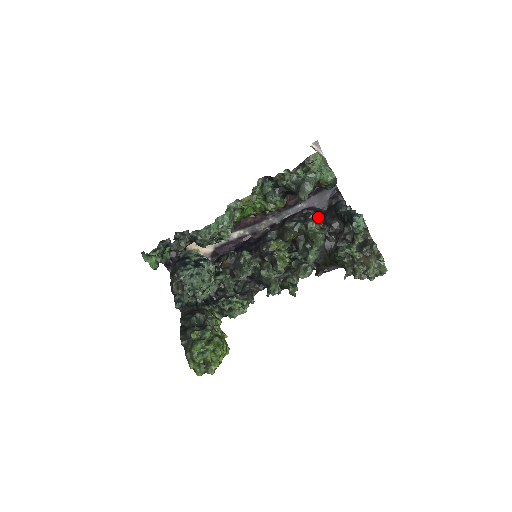
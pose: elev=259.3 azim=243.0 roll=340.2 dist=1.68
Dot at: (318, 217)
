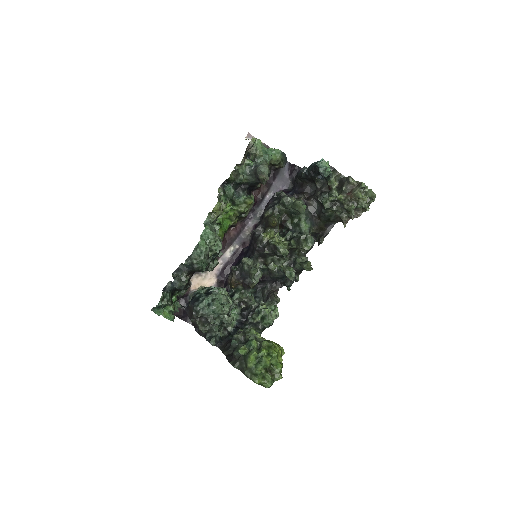
Dot at: occluded
